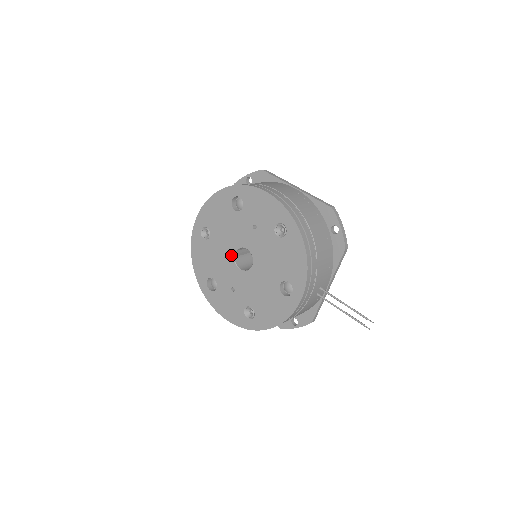
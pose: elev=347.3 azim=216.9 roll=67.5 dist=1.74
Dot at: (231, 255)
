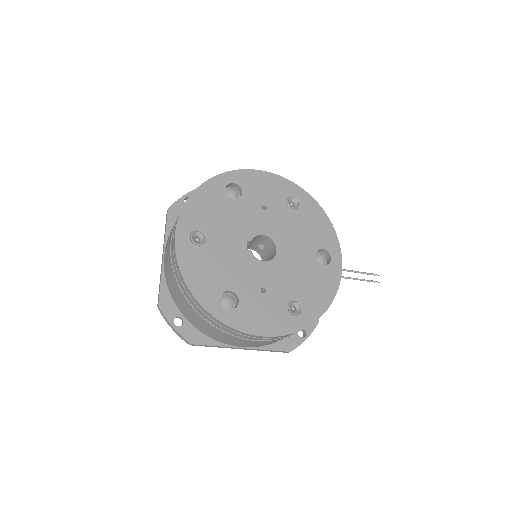
Dot at: (246, 249)
